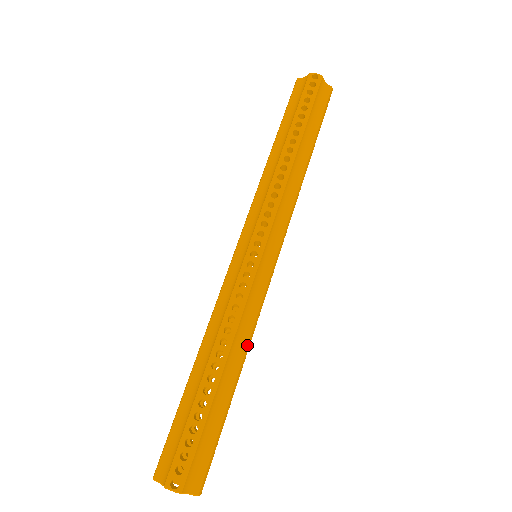
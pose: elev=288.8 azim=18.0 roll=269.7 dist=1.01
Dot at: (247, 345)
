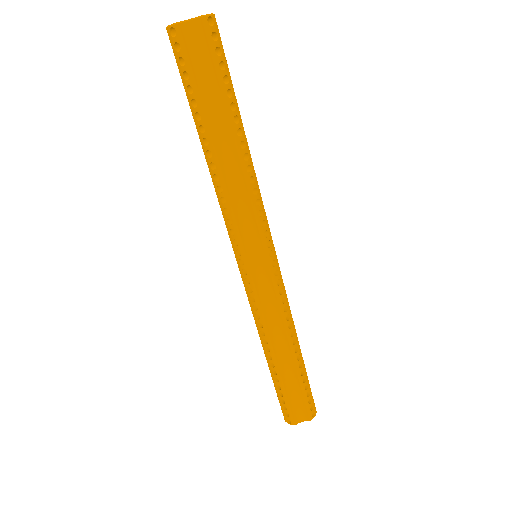
Dot at: occluded
